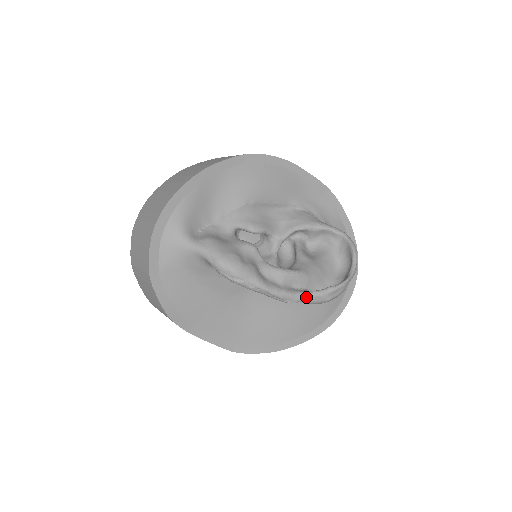
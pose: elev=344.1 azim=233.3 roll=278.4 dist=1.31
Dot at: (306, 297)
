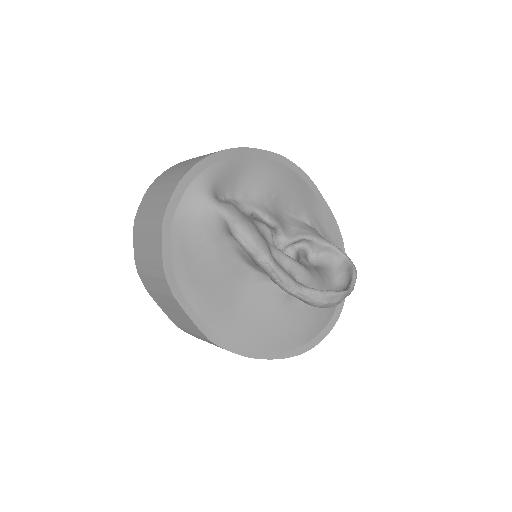
Dot at: (307, 292)
